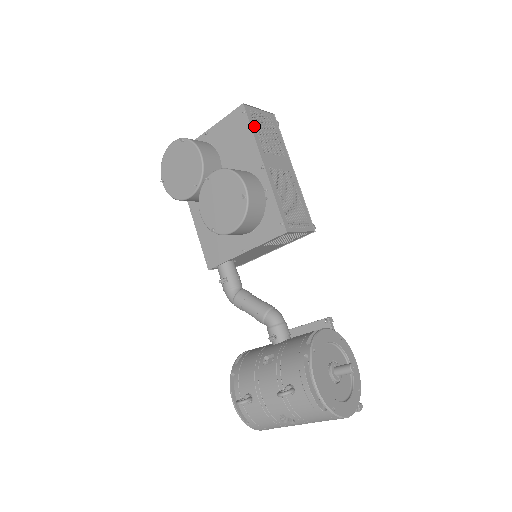
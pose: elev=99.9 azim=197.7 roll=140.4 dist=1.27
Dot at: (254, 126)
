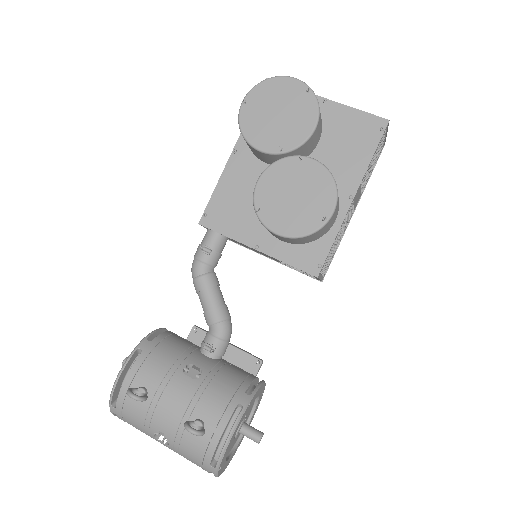
Dot at: (376, 150)
